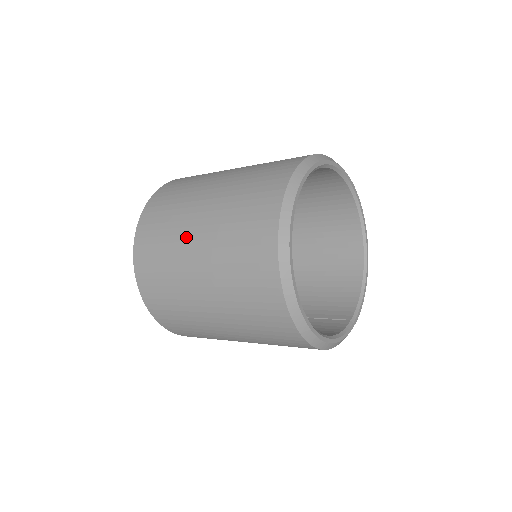
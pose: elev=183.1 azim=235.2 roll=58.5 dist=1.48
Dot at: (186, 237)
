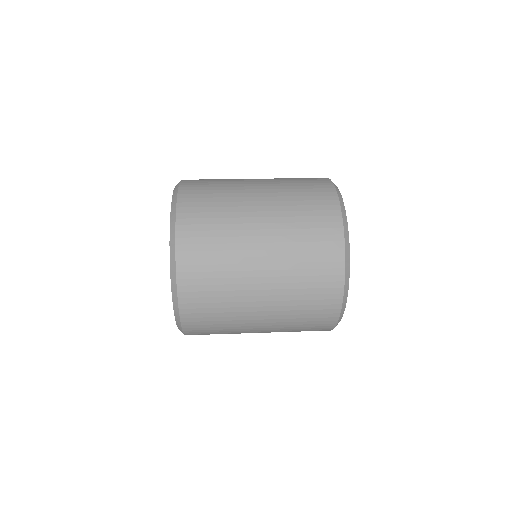
Dot at: (248, 318)
